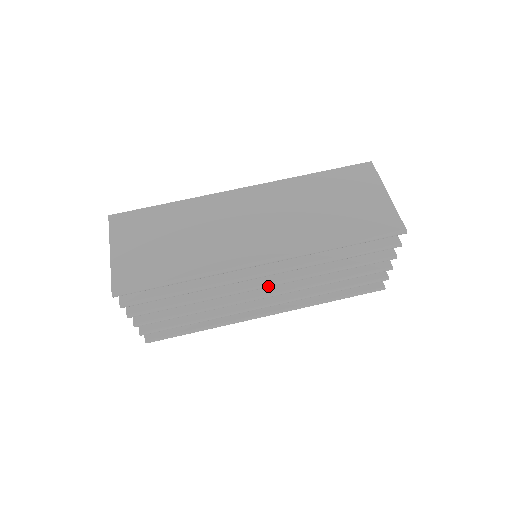
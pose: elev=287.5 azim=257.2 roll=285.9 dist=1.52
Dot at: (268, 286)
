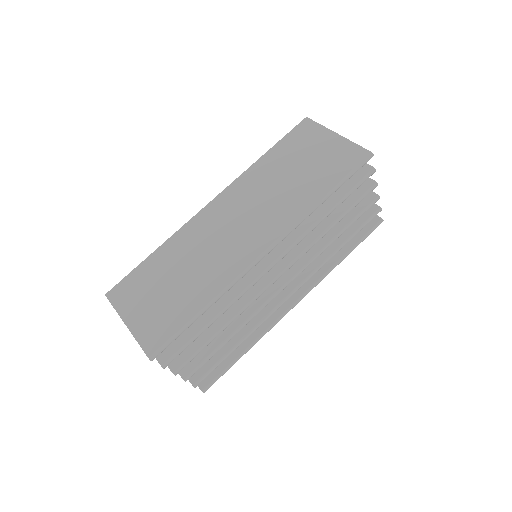
Dot at: (283, 273)
